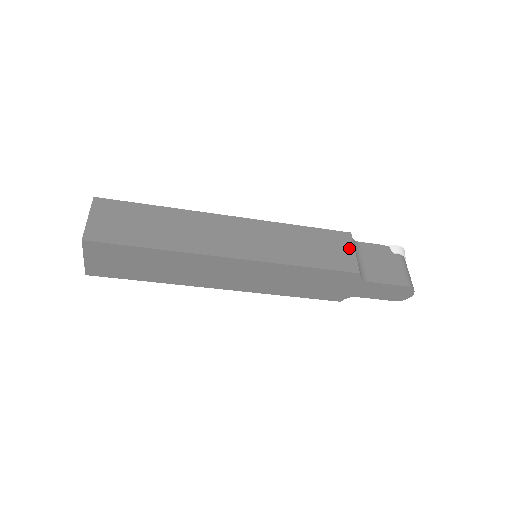
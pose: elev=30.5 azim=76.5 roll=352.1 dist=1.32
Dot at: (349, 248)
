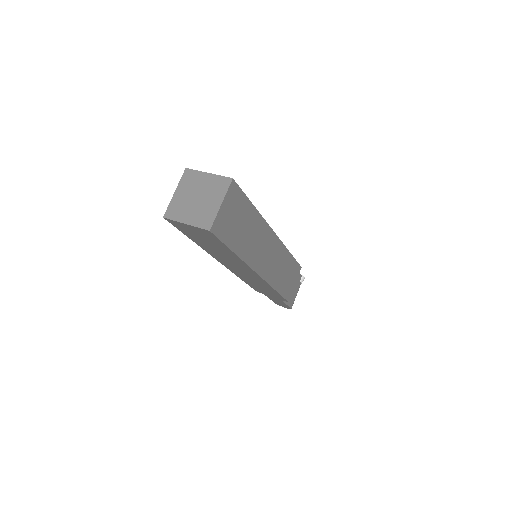
Dot at: (295, 280)
